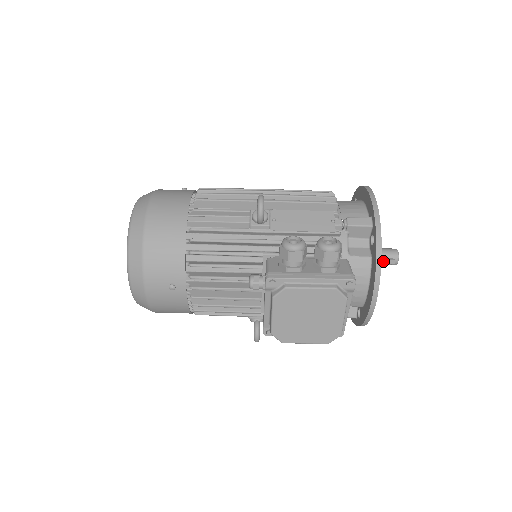
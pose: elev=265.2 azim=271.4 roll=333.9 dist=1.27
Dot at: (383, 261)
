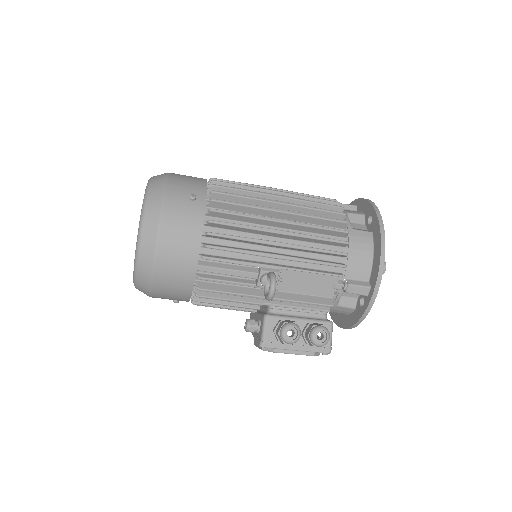
Dot at: occluded
